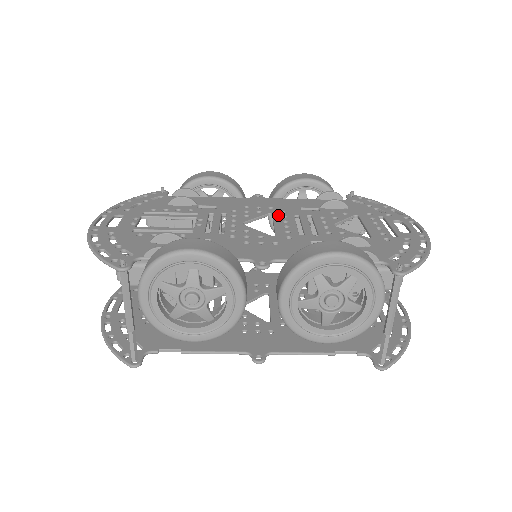
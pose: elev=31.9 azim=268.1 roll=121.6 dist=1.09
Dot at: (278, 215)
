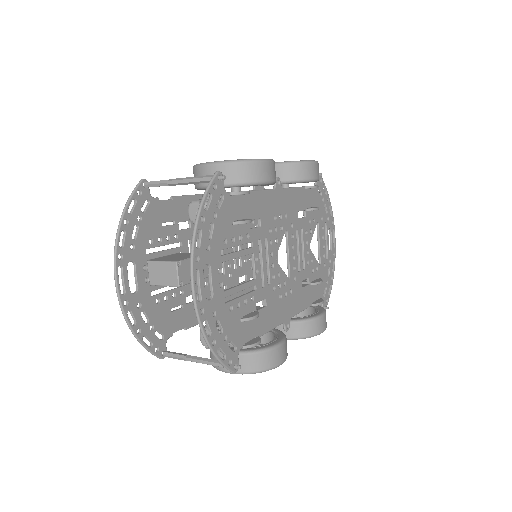
Dot at: (290, 234)
